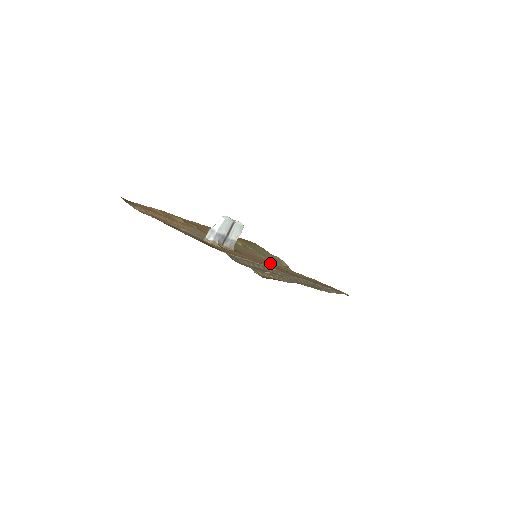
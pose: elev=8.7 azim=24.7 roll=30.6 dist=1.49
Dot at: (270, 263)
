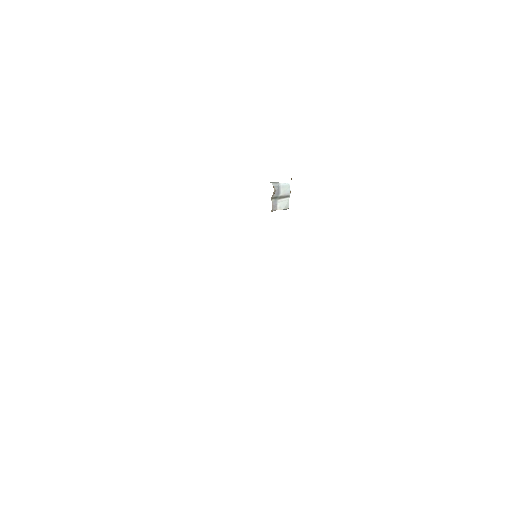
Dot at: occluded
